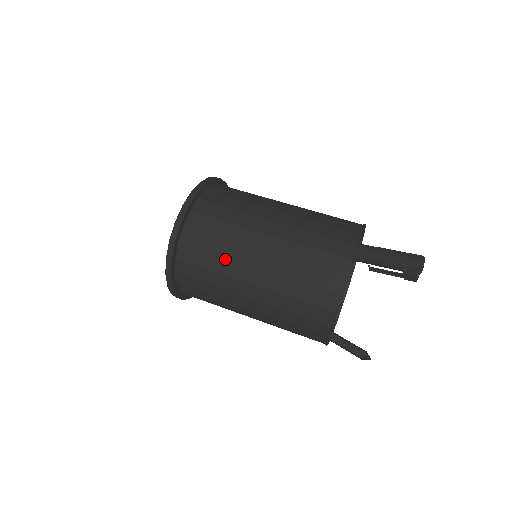
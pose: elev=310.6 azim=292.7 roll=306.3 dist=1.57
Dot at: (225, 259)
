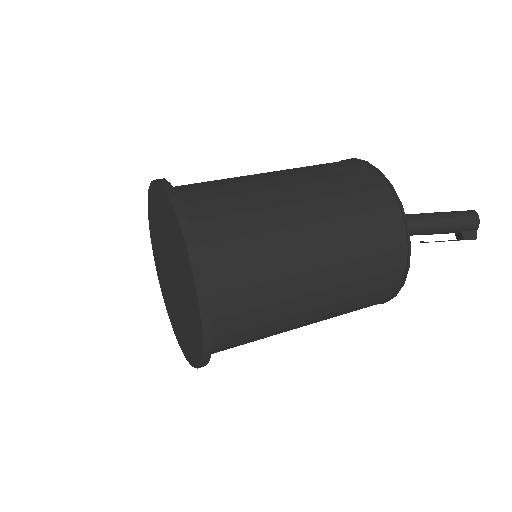
Dot at: (277, 321)
